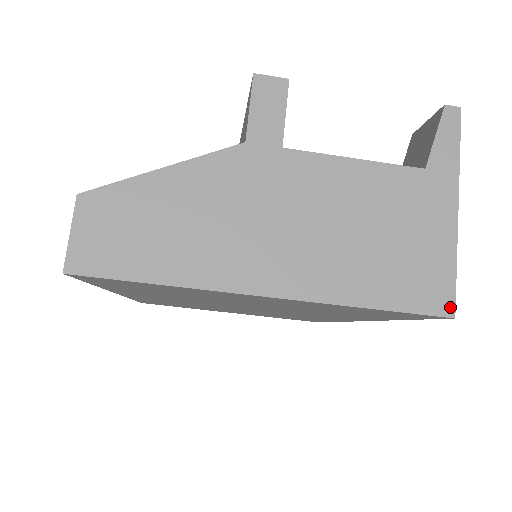
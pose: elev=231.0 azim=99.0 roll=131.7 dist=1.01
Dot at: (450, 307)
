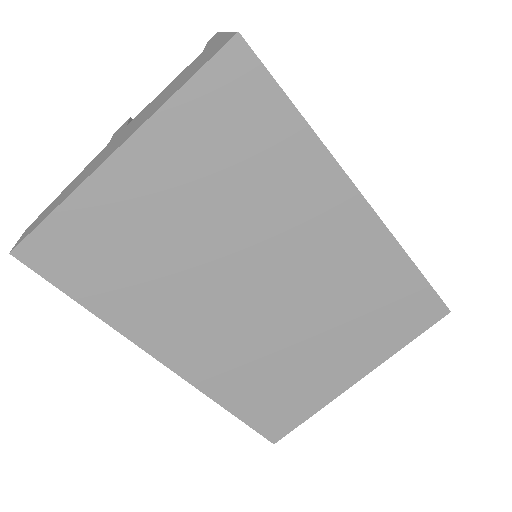
Dot at: (233, 35)
